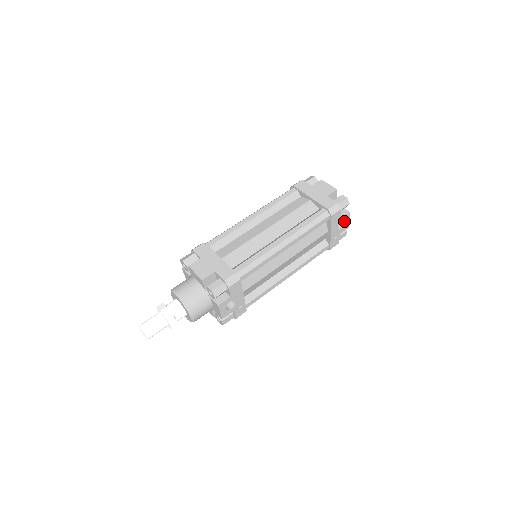
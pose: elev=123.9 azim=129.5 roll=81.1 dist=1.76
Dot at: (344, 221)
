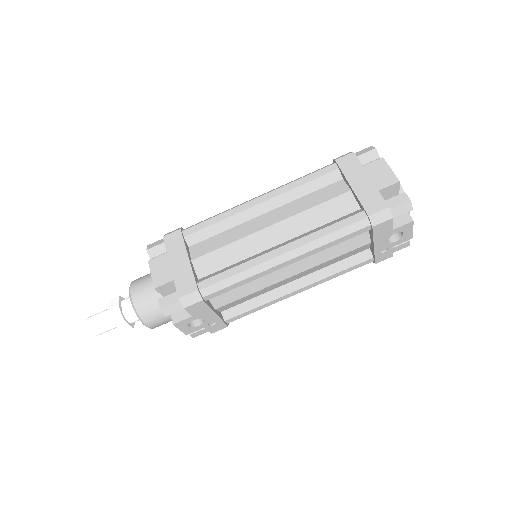
Dot at: (401, 231)
